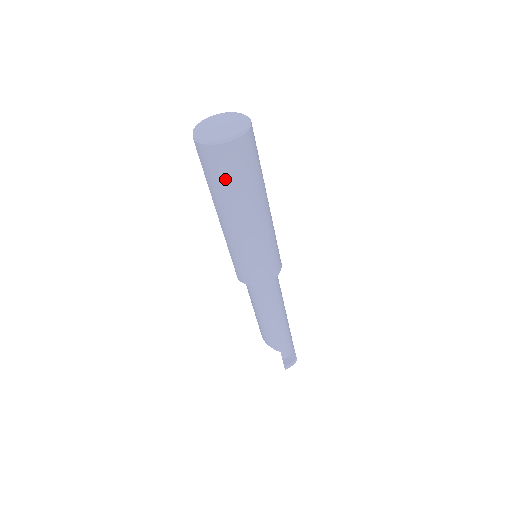
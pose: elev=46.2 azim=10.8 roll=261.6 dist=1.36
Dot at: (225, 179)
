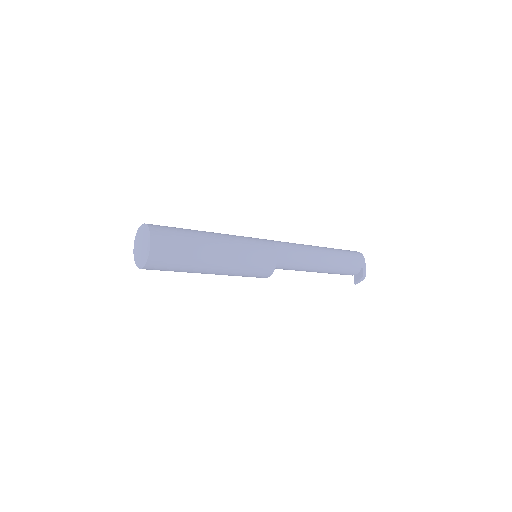
Dot at: occluded
